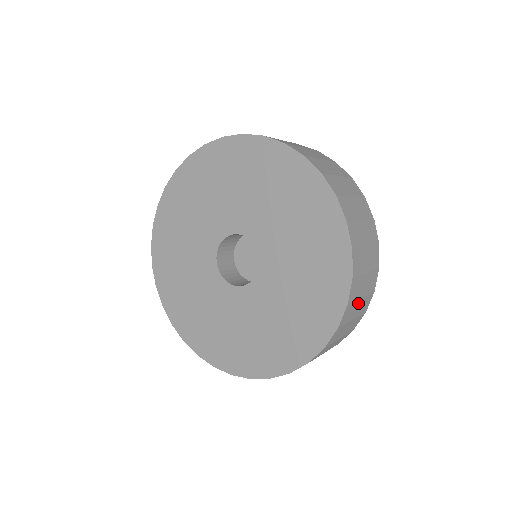
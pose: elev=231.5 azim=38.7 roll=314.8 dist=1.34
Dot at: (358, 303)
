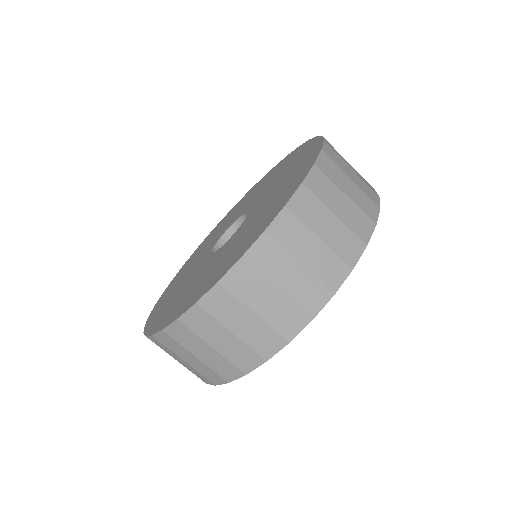
Dot at: (328, 217)
